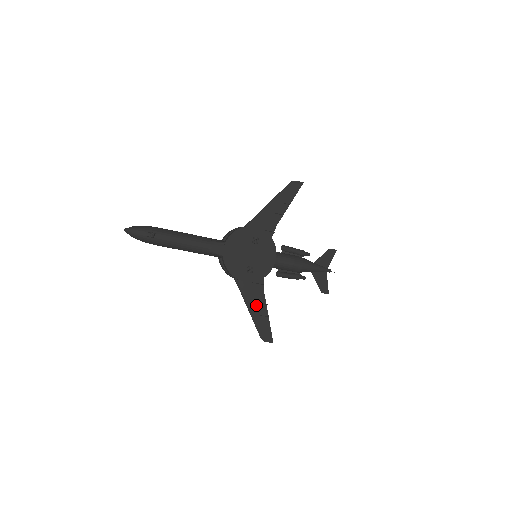
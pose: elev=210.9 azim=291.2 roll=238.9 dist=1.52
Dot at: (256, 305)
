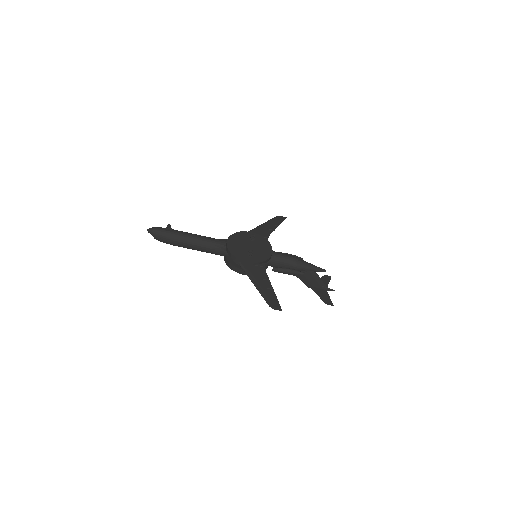
Dot at: (260, 281)
